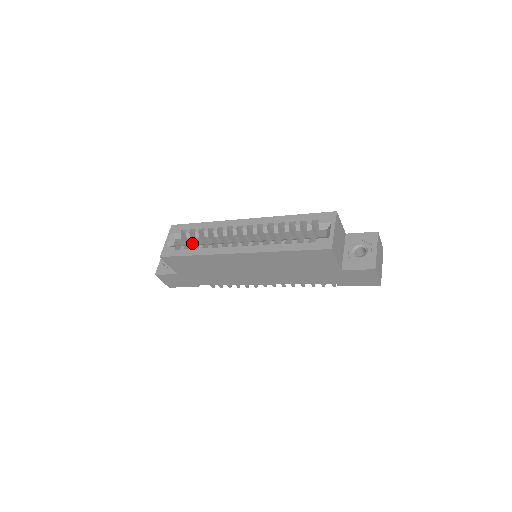
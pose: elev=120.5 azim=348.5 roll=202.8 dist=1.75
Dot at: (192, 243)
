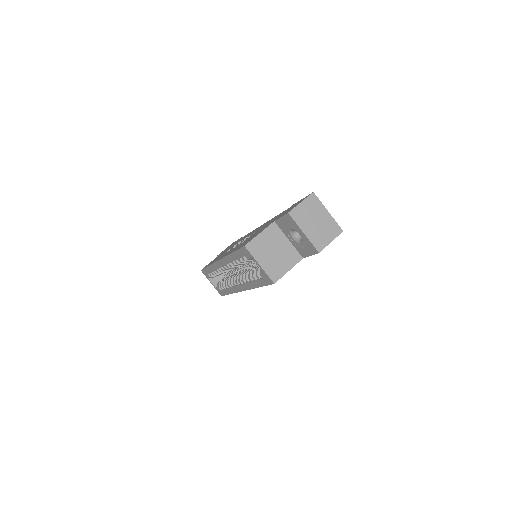
Dot at: occluded
